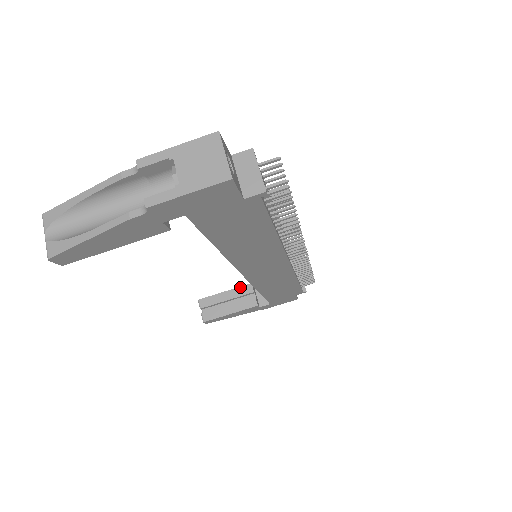
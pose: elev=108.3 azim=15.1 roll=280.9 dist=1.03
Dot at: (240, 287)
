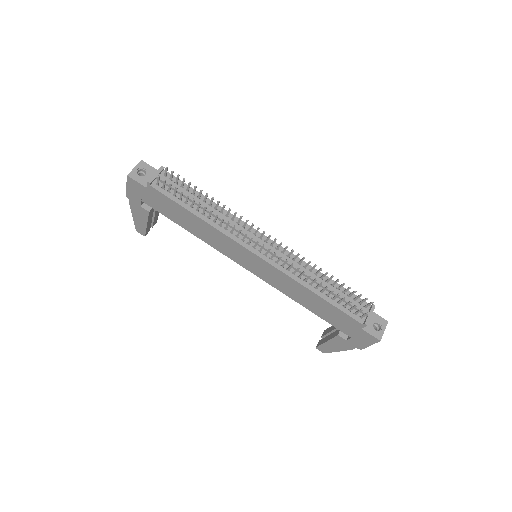
Dot at: occluded
